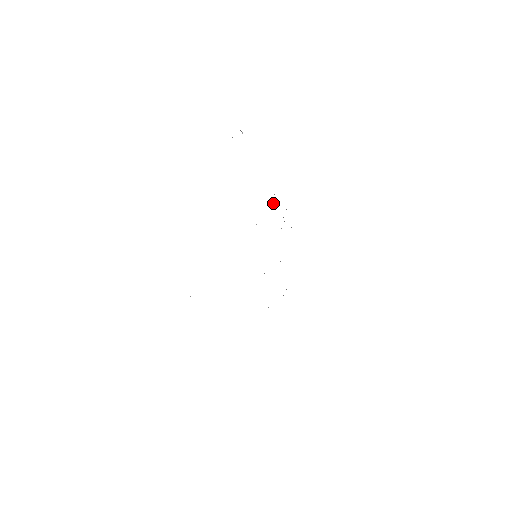
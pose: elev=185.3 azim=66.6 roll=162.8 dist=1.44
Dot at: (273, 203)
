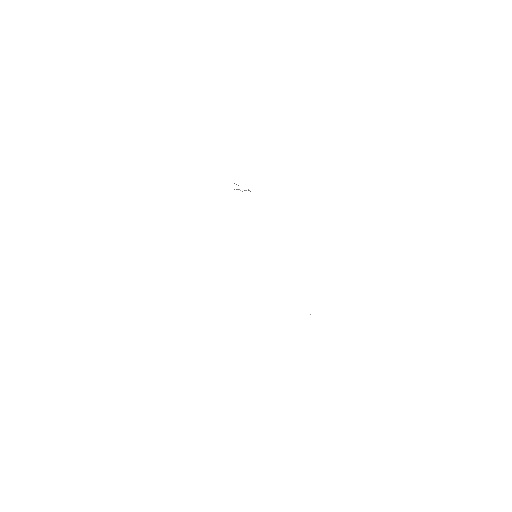
Dot at: occluded
